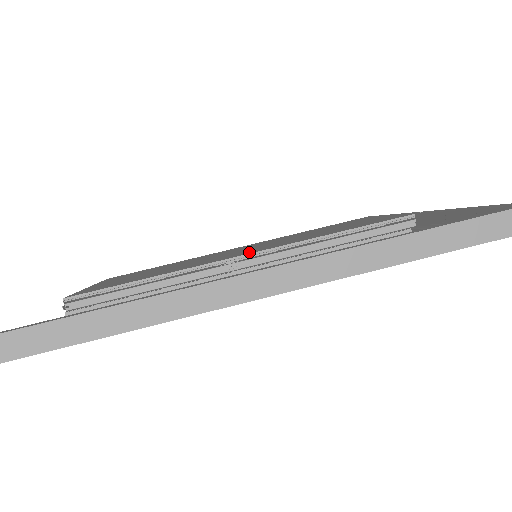
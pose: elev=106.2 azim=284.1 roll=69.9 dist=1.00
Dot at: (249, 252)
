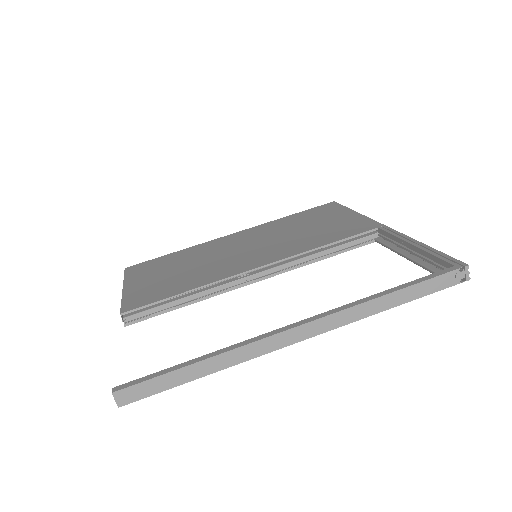
Dot at: (256, 263)
